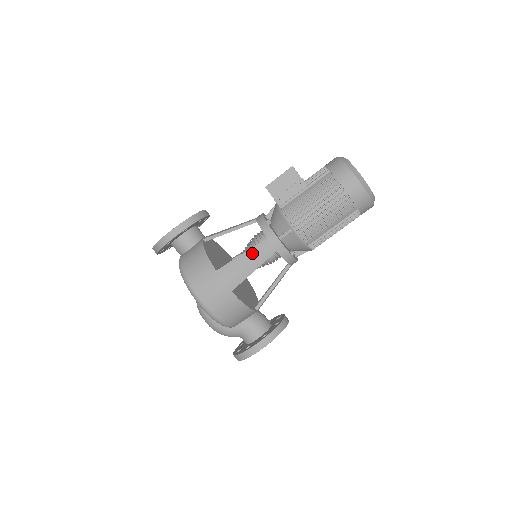
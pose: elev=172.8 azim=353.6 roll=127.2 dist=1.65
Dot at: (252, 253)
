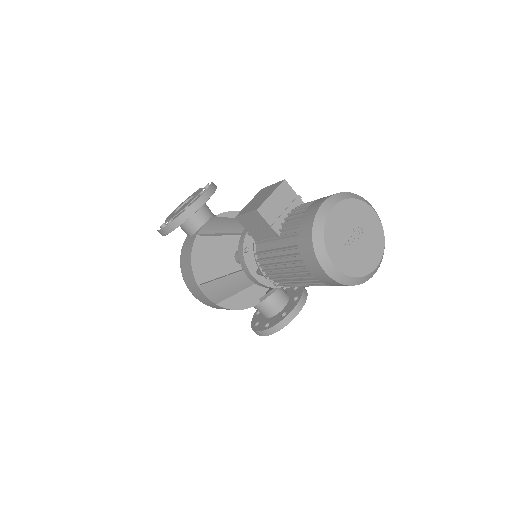
Dot at: (229, 280)
